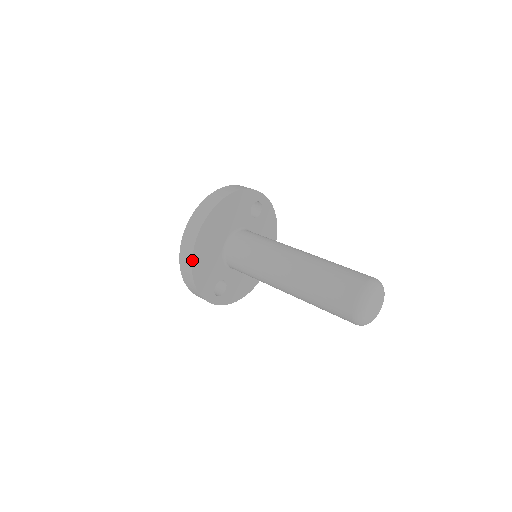
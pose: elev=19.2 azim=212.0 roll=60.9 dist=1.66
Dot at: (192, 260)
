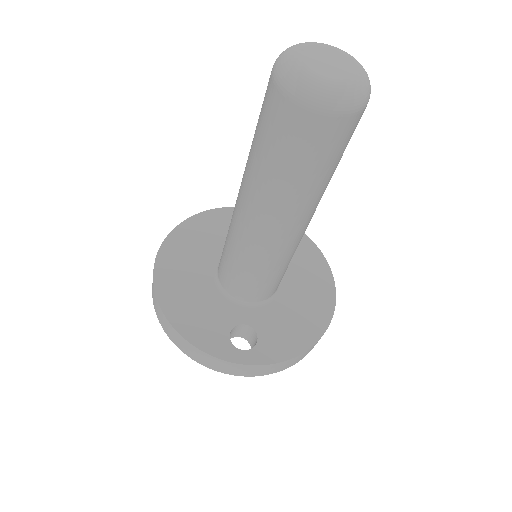
Dot at: (158, 302)
